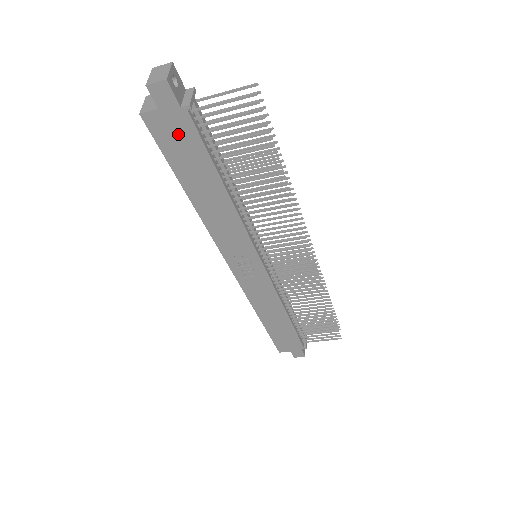
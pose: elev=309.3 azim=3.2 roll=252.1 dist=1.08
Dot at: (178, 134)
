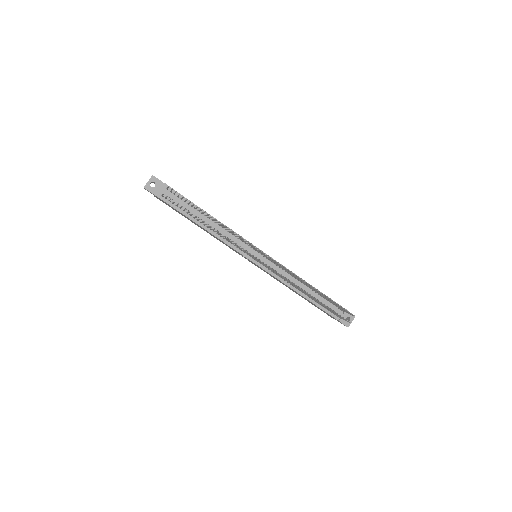
Dot at: (167, 204)
